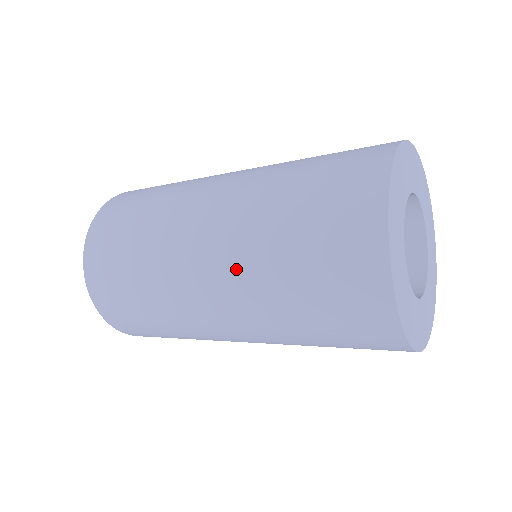
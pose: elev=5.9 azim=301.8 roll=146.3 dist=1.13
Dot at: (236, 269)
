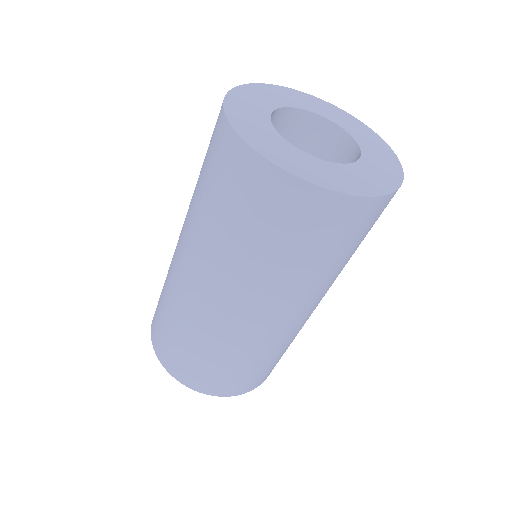
Dot at: (203, 256)
